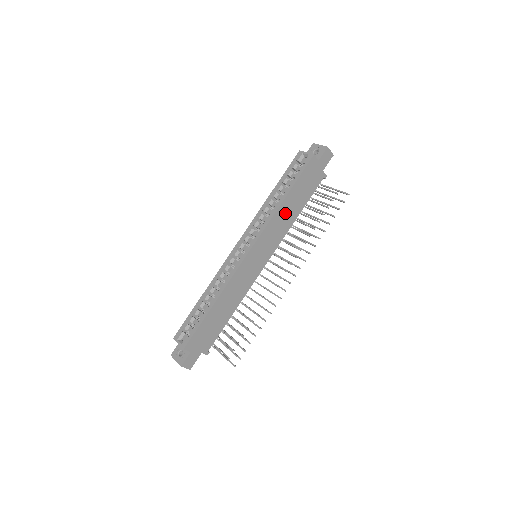
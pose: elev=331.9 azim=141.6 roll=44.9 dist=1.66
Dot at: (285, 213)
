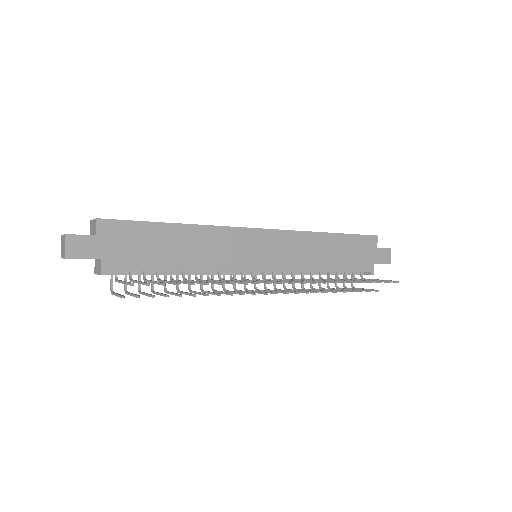
Dot at: (318, 248)
